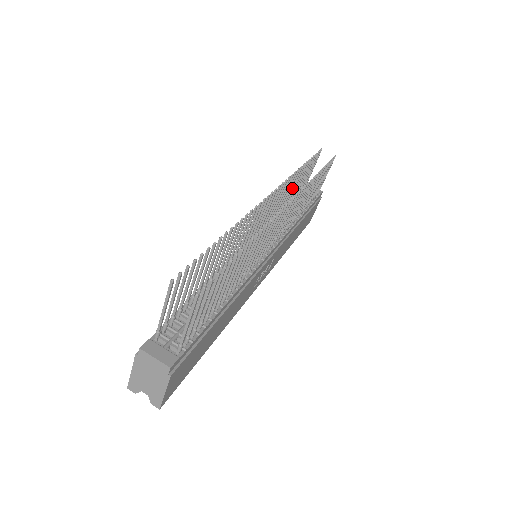
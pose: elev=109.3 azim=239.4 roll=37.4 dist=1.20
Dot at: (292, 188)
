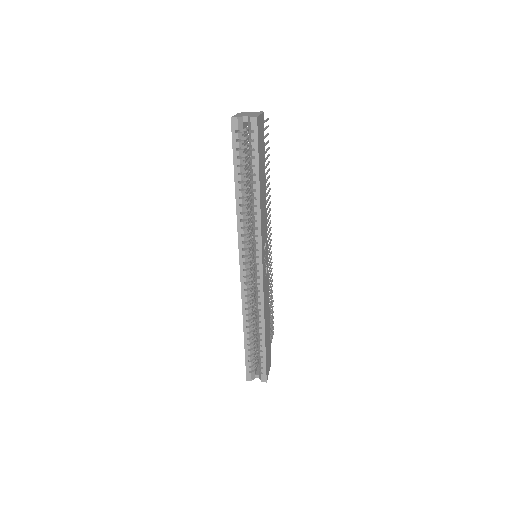
Dot at: occluded
